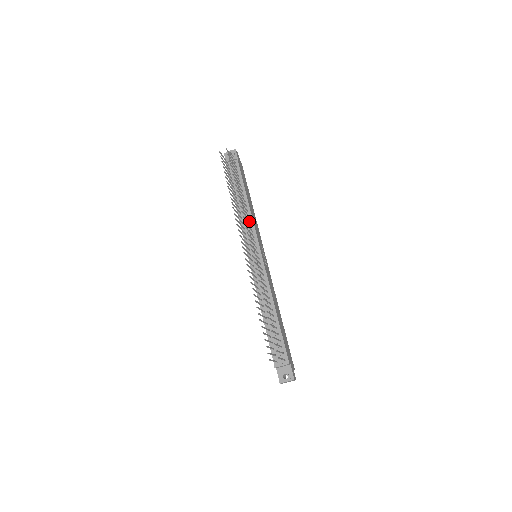
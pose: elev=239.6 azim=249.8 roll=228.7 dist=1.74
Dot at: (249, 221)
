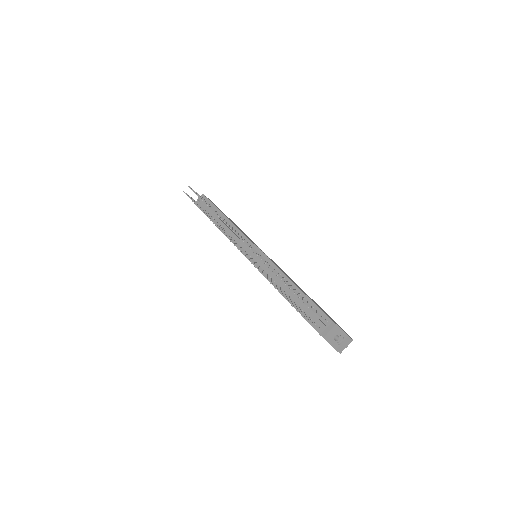
Dot at: occluded
